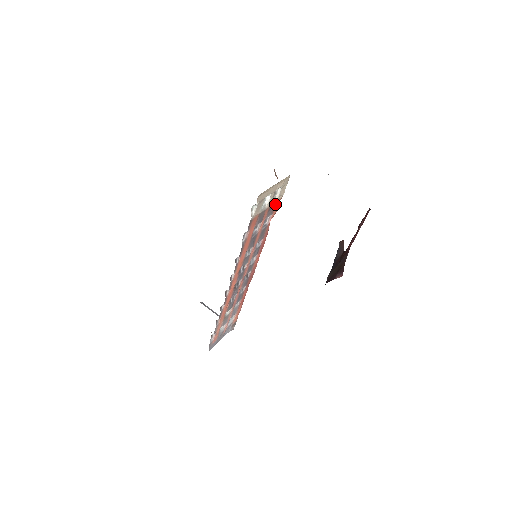
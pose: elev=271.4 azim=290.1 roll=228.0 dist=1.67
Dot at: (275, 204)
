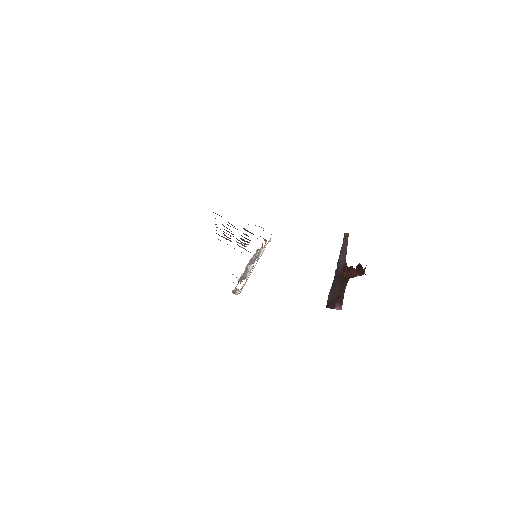
Dot at: occluded
